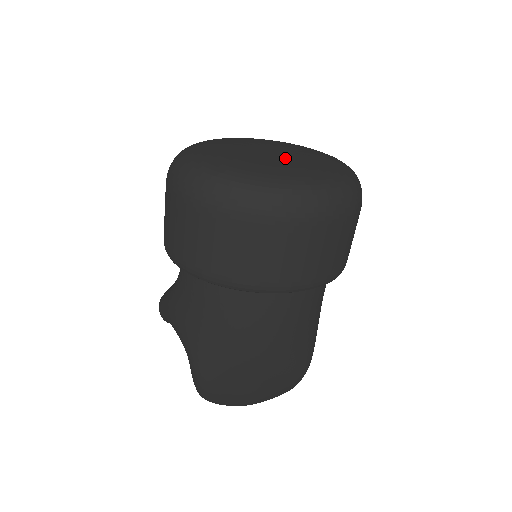
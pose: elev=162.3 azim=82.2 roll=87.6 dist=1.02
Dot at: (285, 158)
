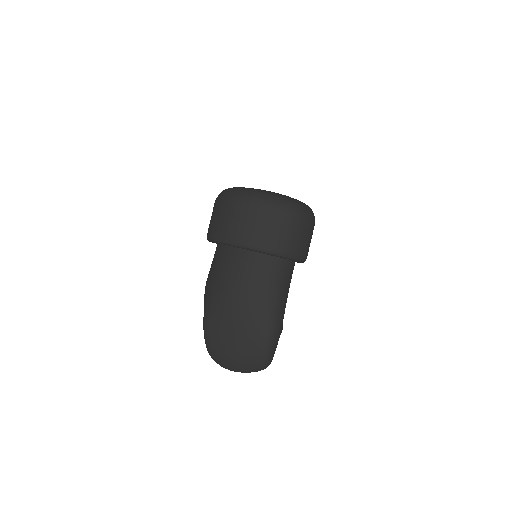
Dot at: occluded
